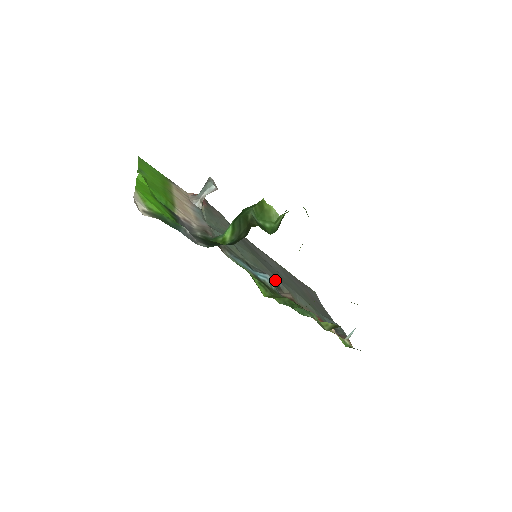
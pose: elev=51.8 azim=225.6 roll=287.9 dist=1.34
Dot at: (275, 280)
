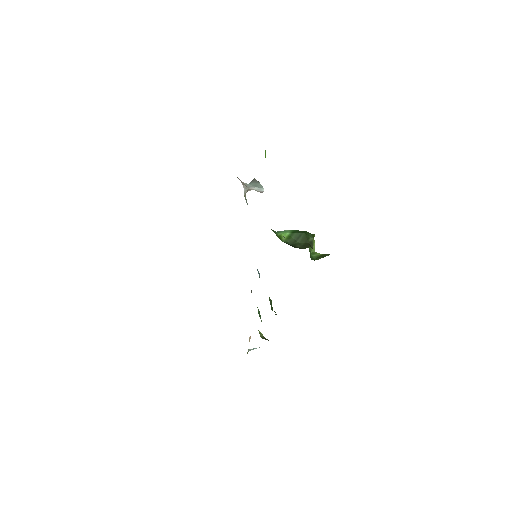
Dot at: occluded
